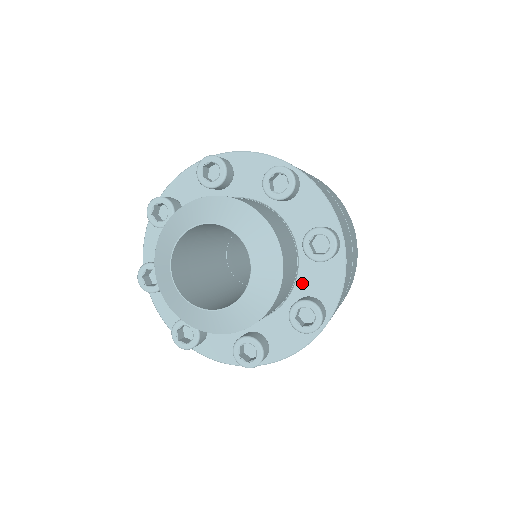
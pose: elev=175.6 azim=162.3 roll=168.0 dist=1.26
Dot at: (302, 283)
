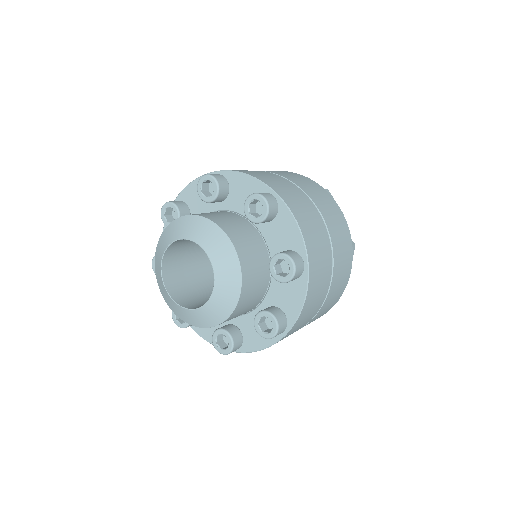
Dot at: (273, 247)
